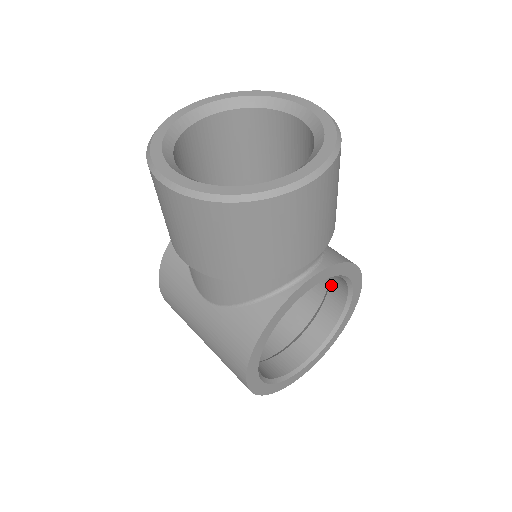
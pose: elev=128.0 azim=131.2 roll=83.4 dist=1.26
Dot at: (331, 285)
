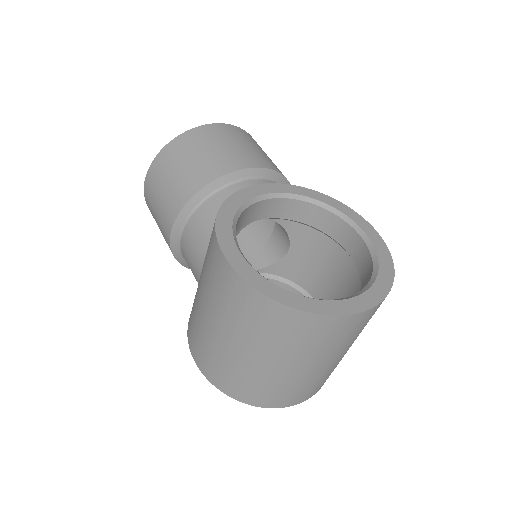
Dot at: (351, 253)
